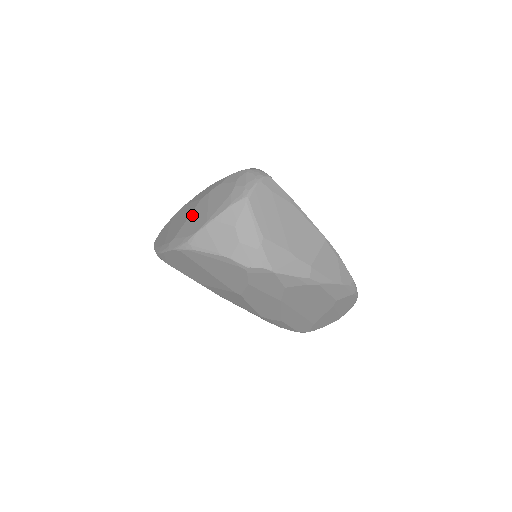
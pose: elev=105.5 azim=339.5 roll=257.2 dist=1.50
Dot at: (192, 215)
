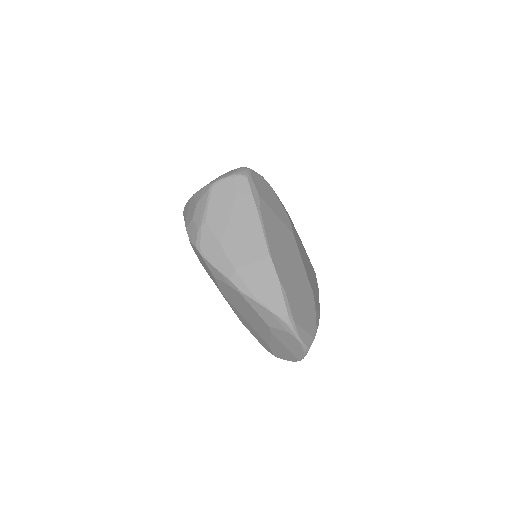
Dot at: occluded
